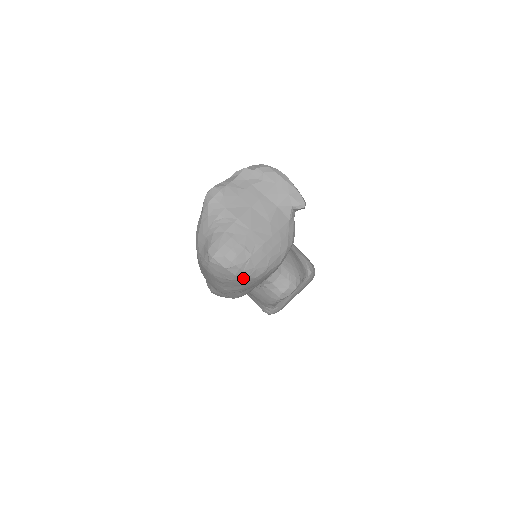
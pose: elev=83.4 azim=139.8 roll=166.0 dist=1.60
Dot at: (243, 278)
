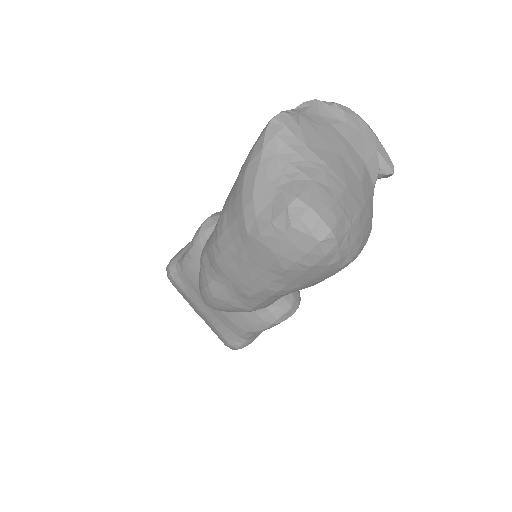
Dot at: (329, 264)
